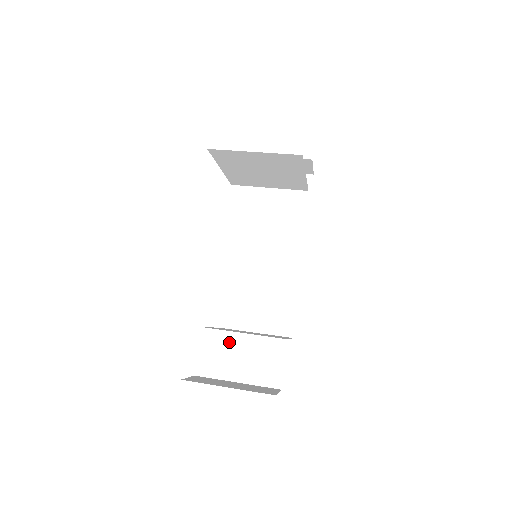
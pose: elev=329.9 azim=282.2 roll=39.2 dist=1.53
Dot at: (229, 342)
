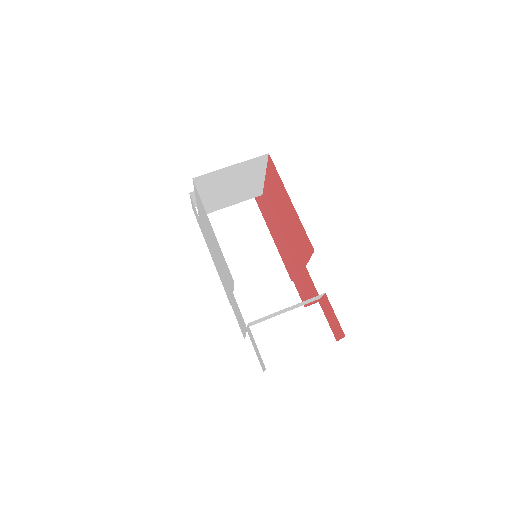
Dot at: (276, 329)
